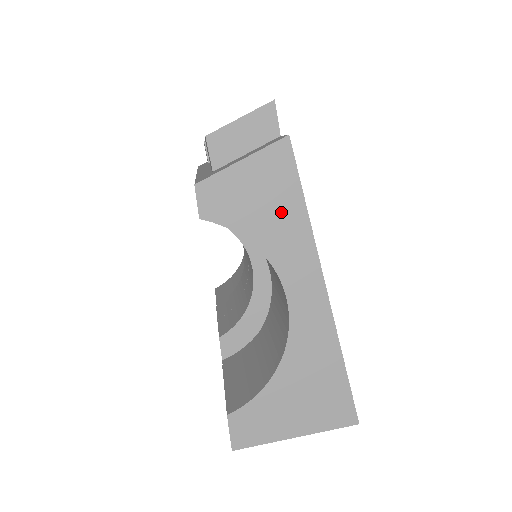
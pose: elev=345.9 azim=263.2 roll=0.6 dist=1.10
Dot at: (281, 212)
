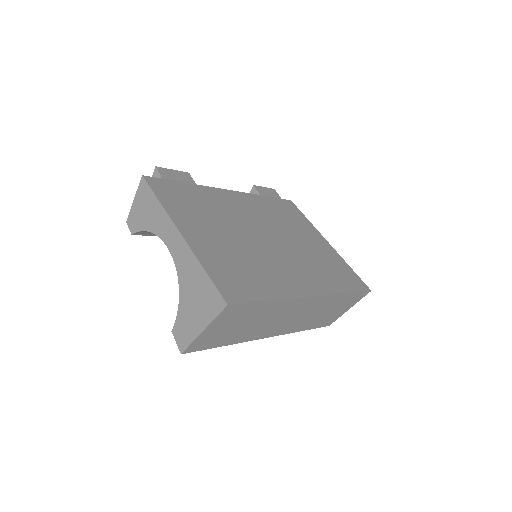
Dot at: (151, 209)
